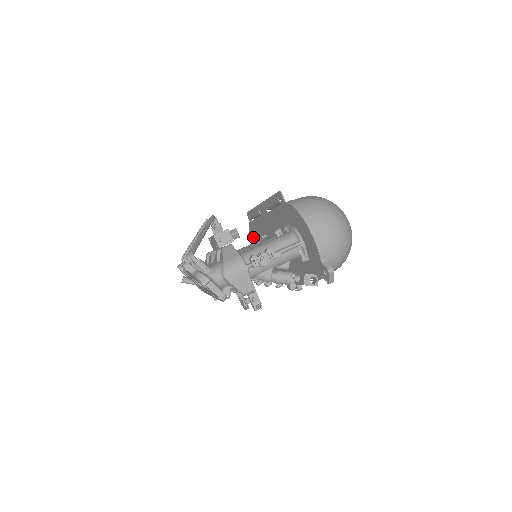
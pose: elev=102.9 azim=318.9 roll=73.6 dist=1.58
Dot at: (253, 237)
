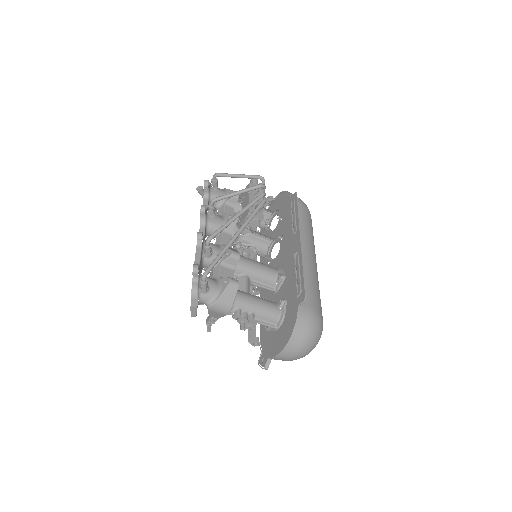
Dot at: (282, 199)
